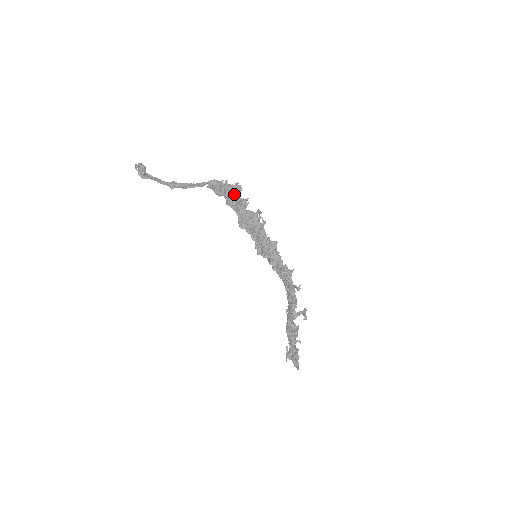
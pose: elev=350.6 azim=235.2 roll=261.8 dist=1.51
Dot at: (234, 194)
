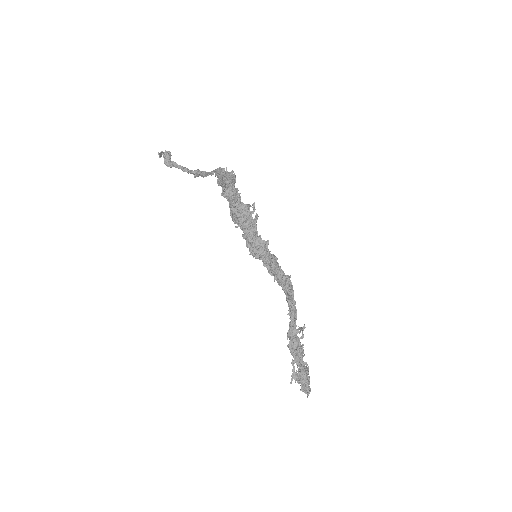
Dot at: (229, 184)
